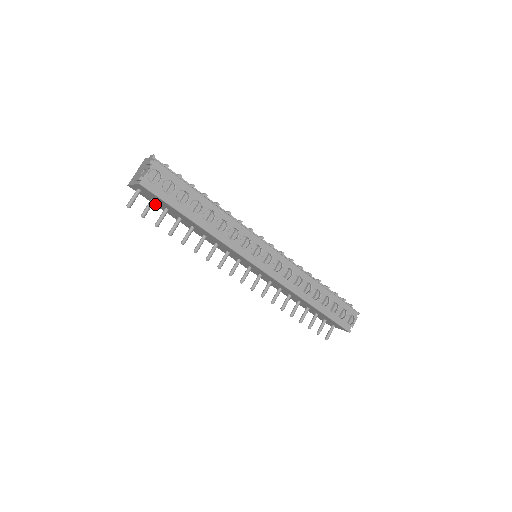
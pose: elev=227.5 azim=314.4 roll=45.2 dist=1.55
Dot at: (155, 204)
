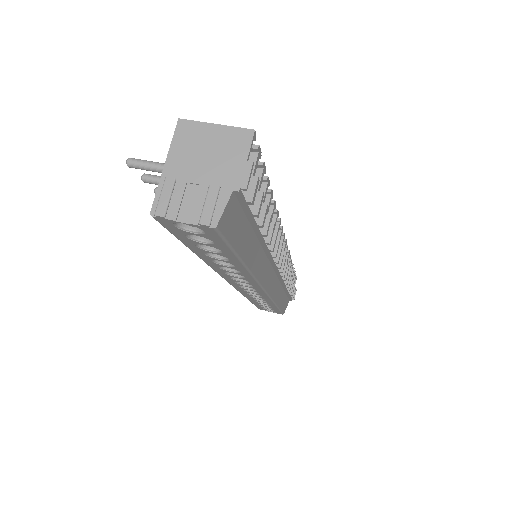
Dot at: occluded
